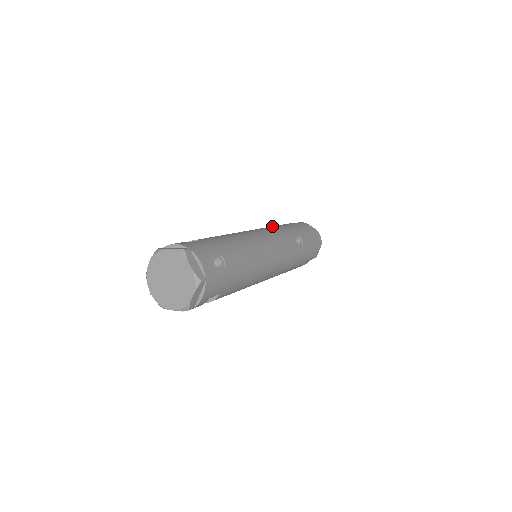
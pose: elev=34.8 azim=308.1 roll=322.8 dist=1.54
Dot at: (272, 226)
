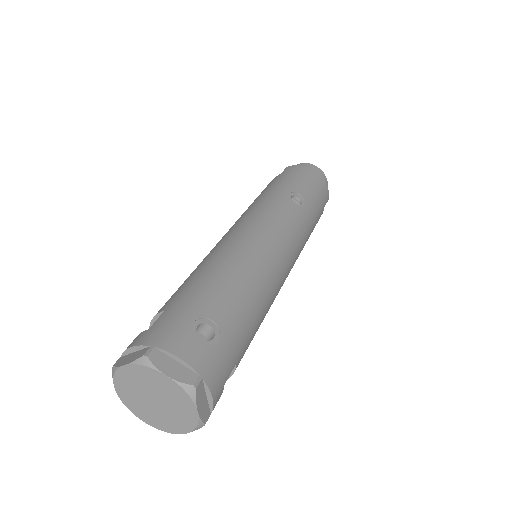
Dot at: (254, 202)
